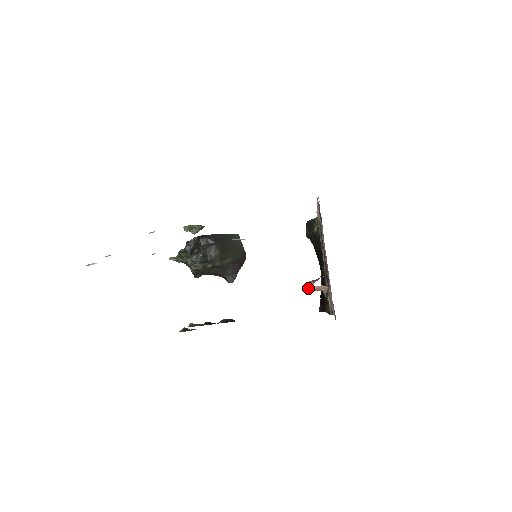
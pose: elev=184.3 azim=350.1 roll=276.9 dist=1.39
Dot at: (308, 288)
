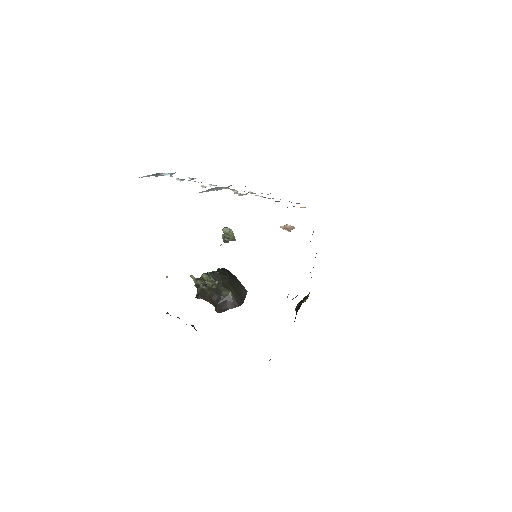
Dot at: (282, 226)
